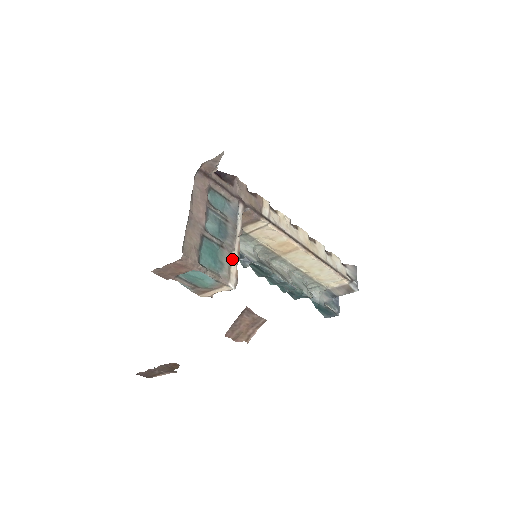
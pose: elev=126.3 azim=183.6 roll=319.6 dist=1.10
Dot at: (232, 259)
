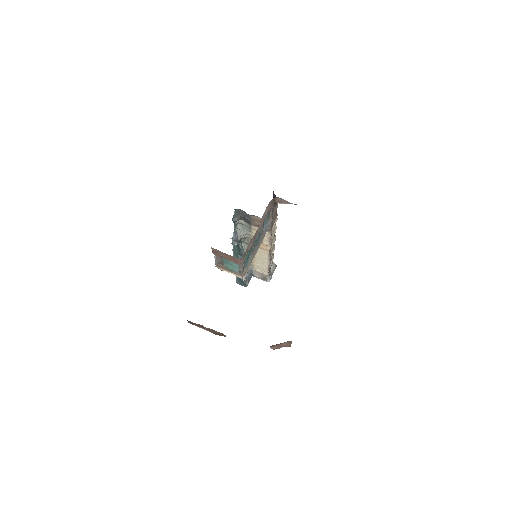
Dot at: (252, 260)
